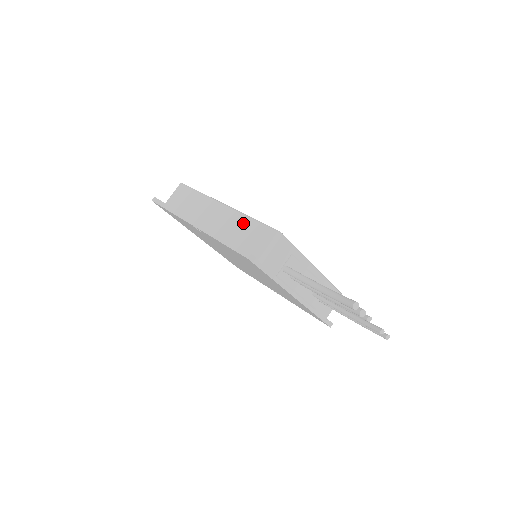
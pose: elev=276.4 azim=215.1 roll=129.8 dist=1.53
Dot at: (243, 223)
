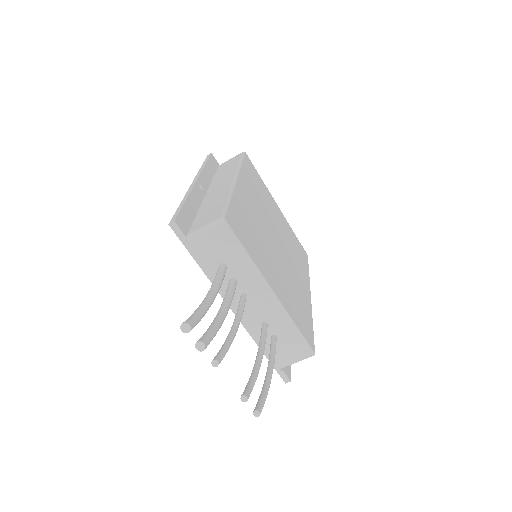
Dot at: (221, 199)
